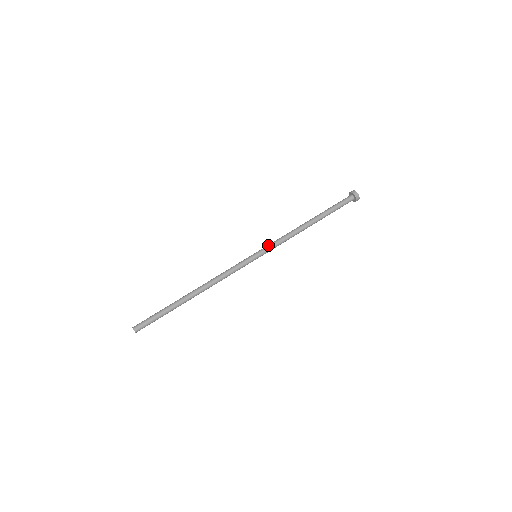
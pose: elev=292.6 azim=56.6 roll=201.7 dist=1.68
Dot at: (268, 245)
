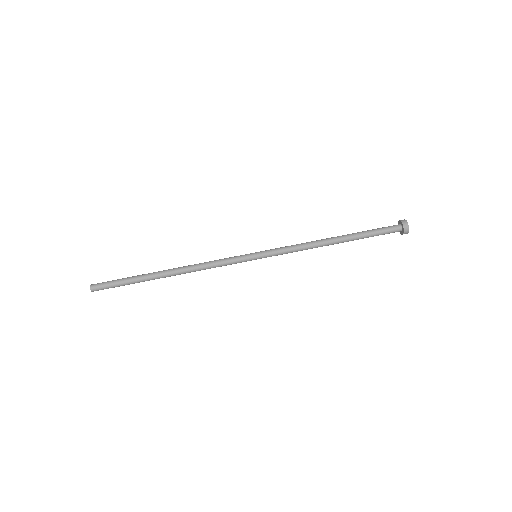
Dot at: (275, 252)
